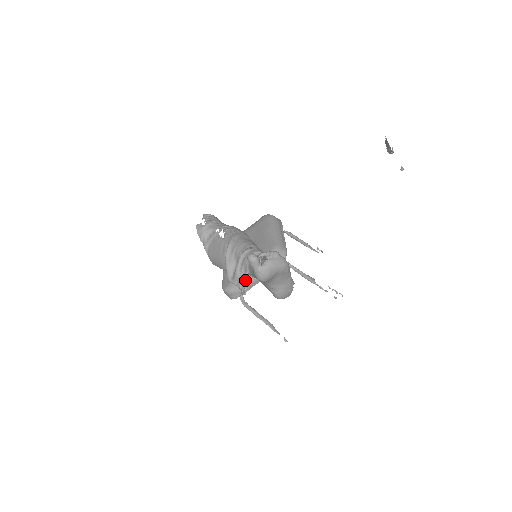
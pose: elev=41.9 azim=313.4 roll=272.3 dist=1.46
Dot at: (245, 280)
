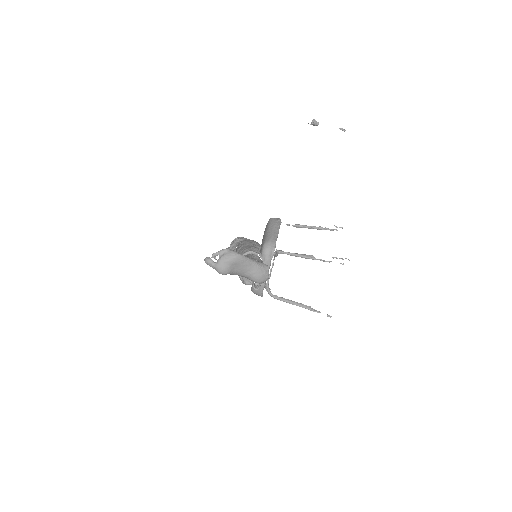
Dot at: occluded
